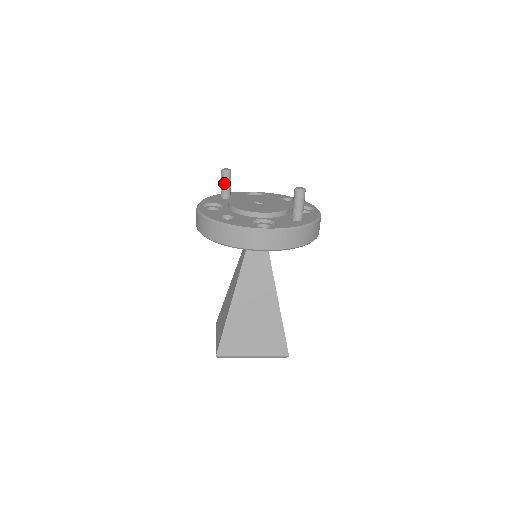
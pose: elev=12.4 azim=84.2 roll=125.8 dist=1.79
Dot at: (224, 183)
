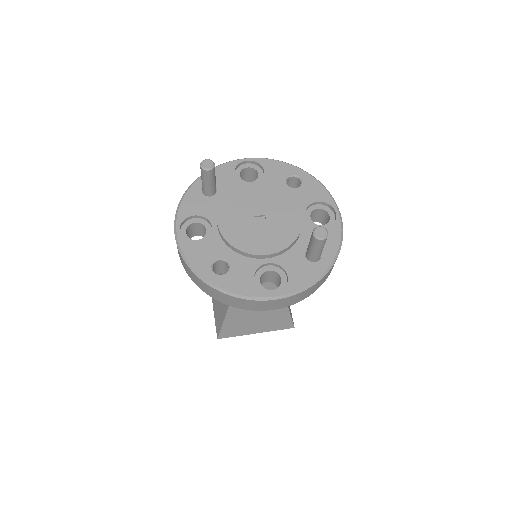
Dot at: (206, 181)
